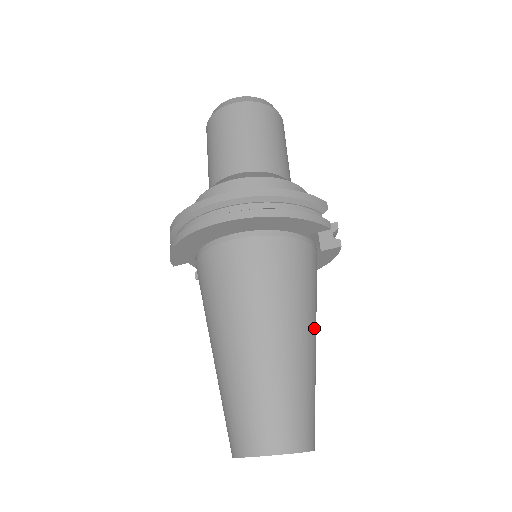
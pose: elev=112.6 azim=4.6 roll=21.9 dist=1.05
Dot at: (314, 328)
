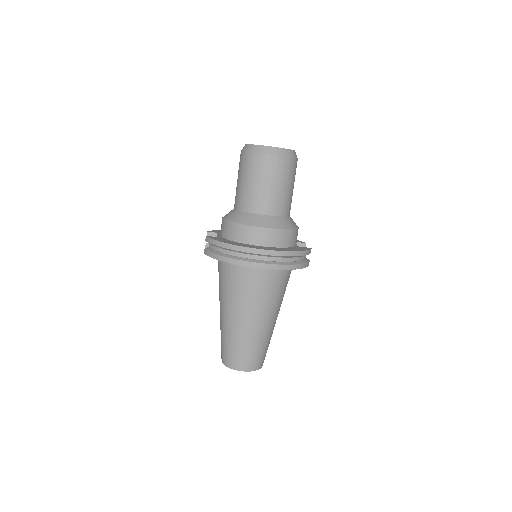
Dot at: occluded
